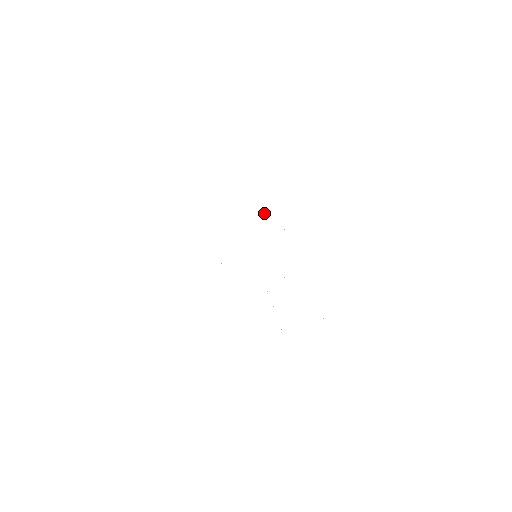
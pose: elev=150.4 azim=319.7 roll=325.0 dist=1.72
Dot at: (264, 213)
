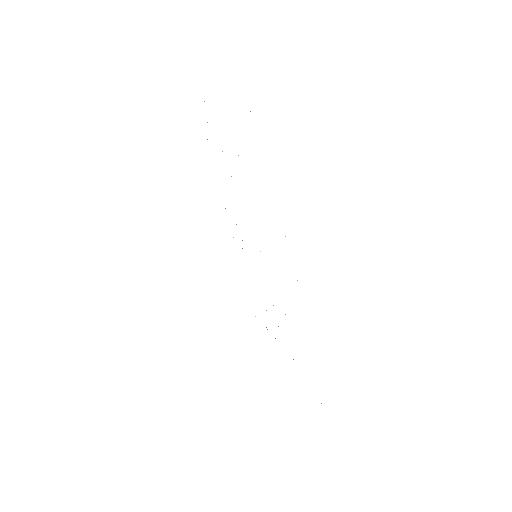
Dot at: occluded
